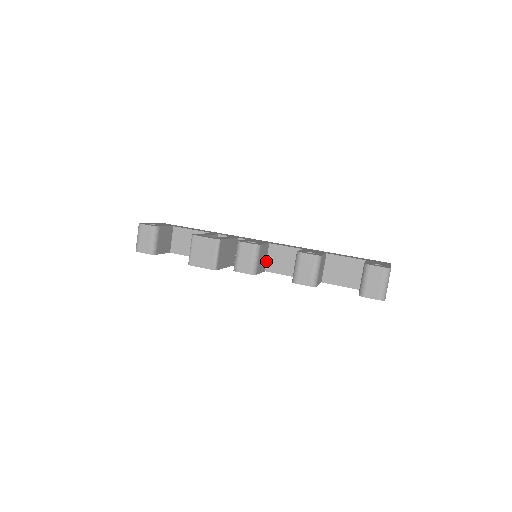
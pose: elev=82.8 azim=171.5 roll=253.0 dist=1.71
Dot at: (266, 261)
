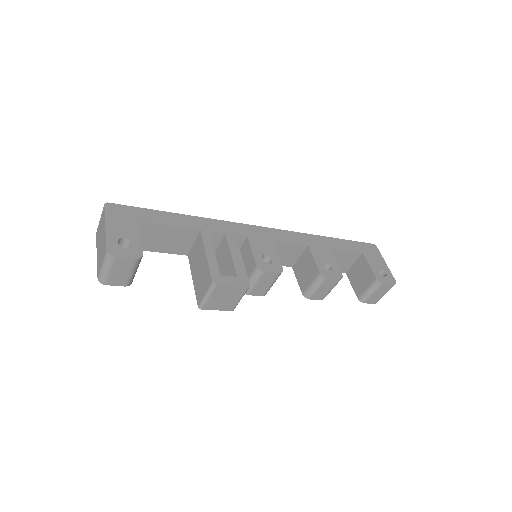
Dot at: occluded
